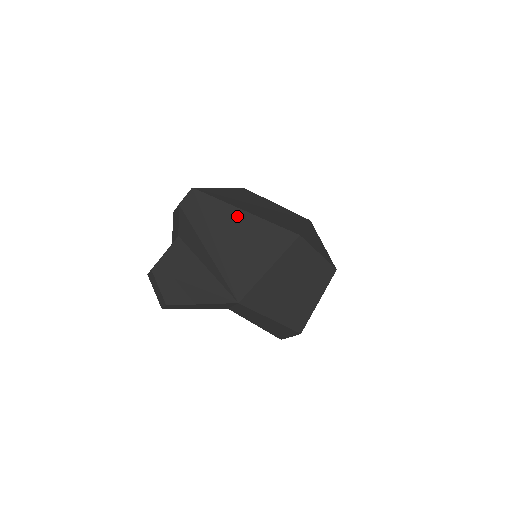
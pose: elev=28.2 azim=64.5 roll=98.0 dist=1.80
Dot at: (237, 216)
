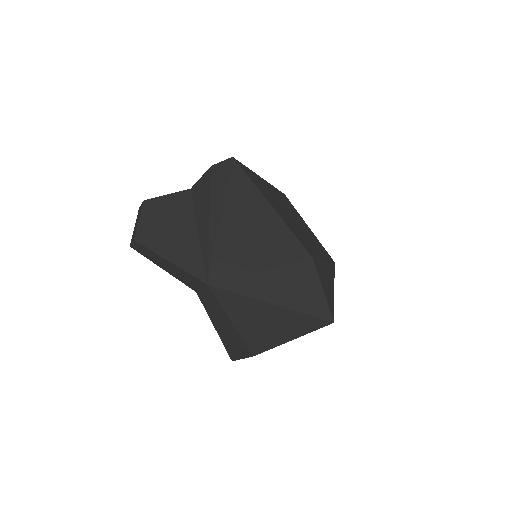
Dot at: (259, 204)
